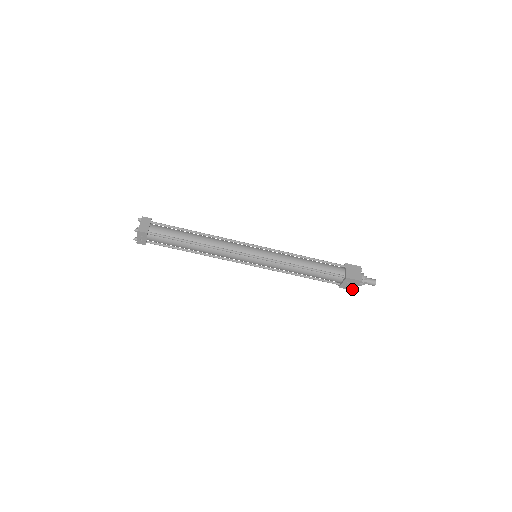
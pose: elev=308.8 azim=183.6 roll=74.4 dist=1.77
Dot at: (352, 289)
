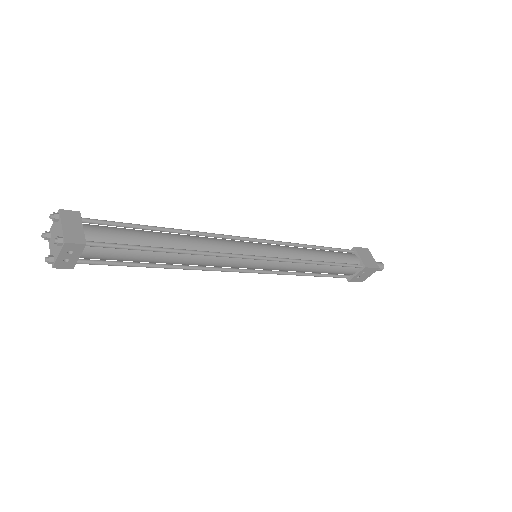
Dot at: (361, 280)
